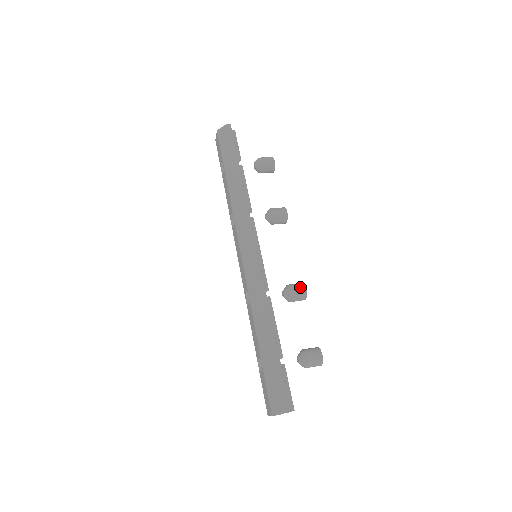
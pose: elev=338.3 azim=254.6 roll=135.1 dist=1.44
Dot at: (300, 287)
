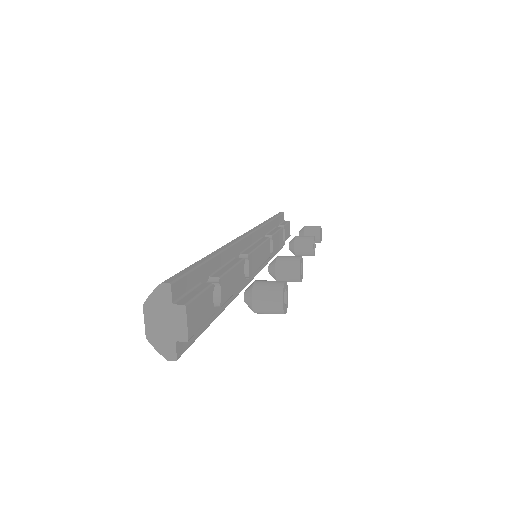
Dot at: (293, 256)
